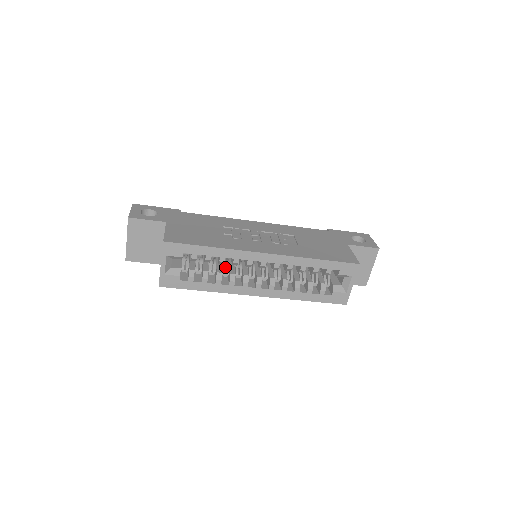
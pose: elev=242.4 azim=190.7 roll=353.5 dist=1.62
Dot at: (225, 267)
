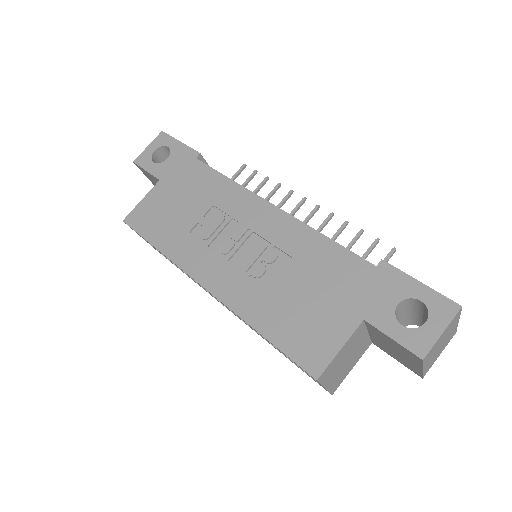
Dot at: occluded
